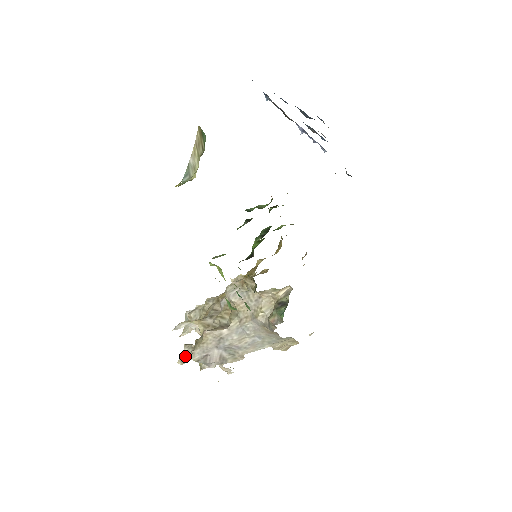
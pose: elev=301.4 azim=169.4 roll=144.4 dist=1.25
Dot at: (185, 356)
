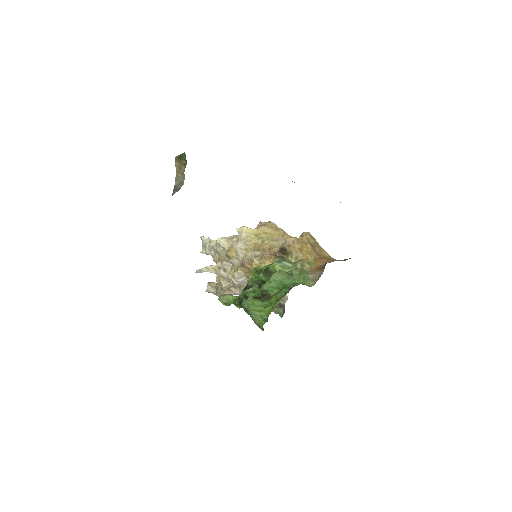
Dot at: (210, 291)
